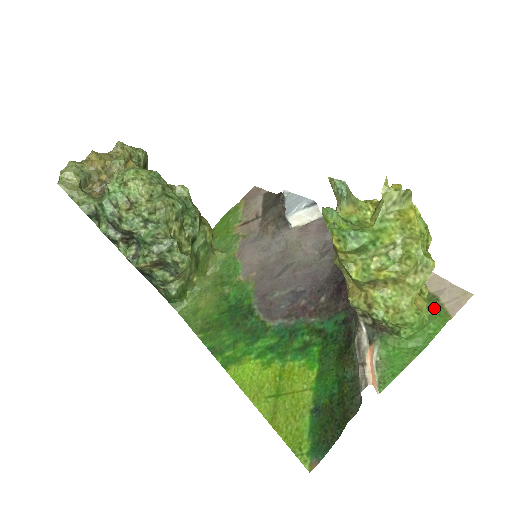
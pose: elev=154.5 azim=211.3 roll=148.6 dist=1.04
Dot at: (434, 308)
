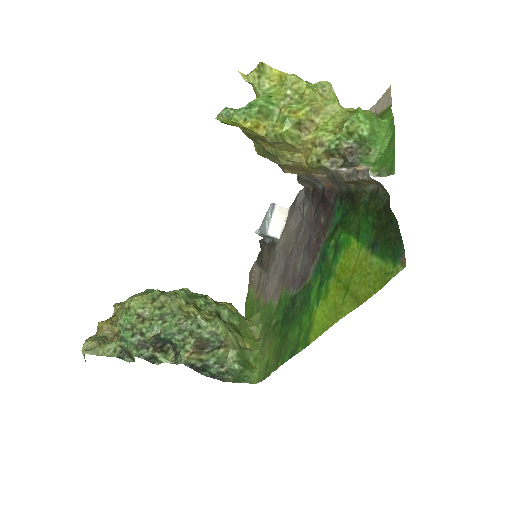
Dot at: occluded
